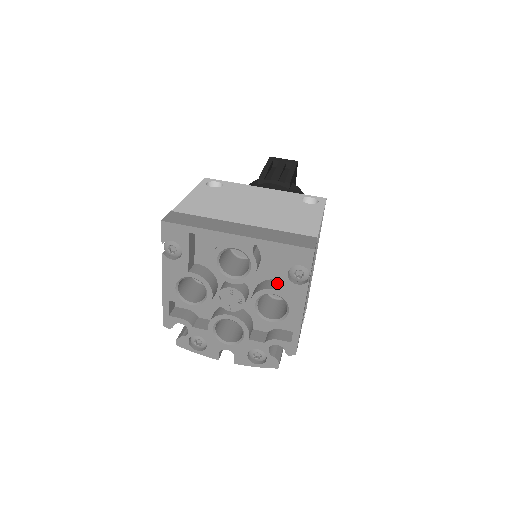
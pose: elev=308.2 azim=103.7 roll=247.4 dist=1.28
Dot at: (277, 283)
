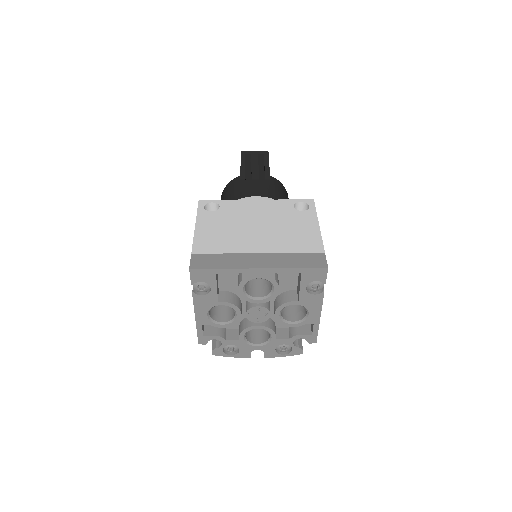
Dot at: (295, 294)
